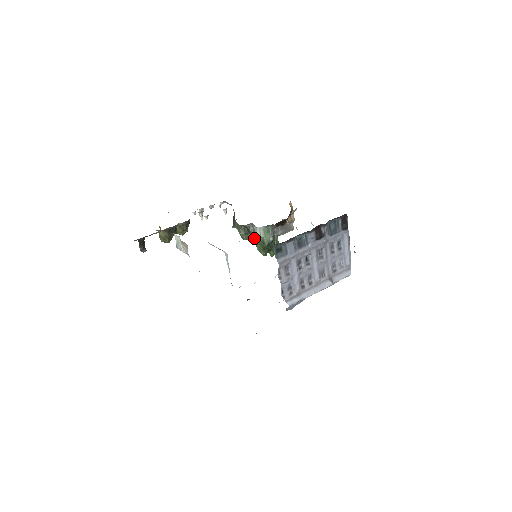
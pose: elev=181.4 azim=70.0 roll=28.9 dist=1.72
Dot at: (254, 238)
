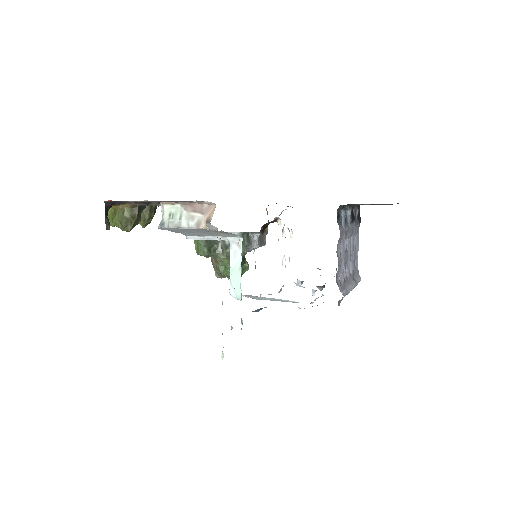
Dot at: (224, 250)
